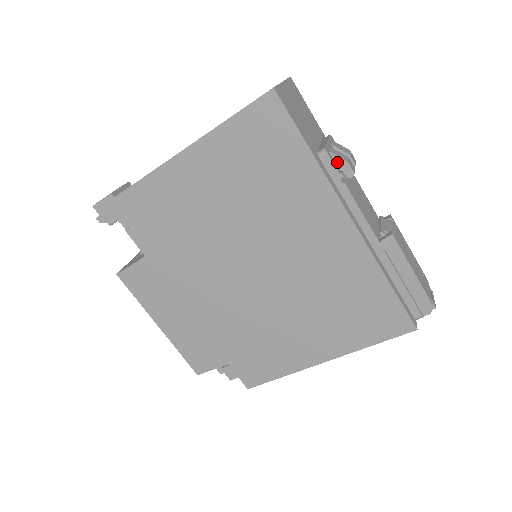
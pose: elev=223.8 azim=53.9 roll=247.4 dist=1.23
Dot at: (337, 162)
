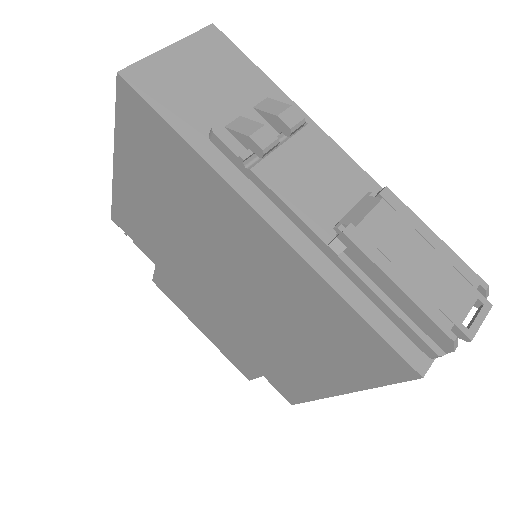
Dot at: (239, 139)
